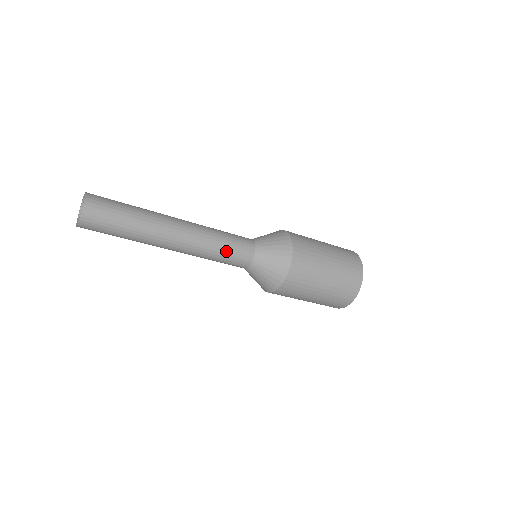
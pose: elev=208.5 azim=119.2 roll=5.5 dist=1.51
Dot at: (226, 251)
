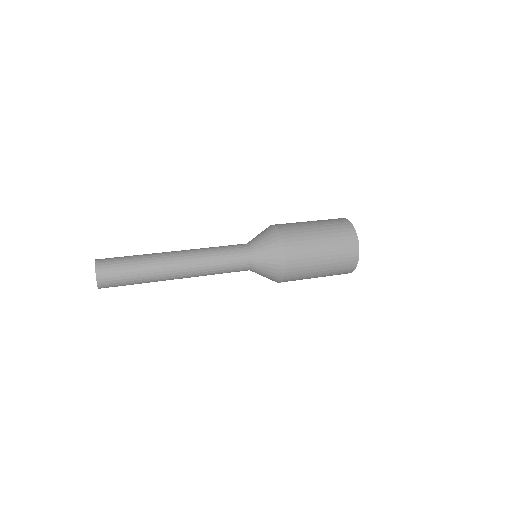
Dot at: (225, 271)
